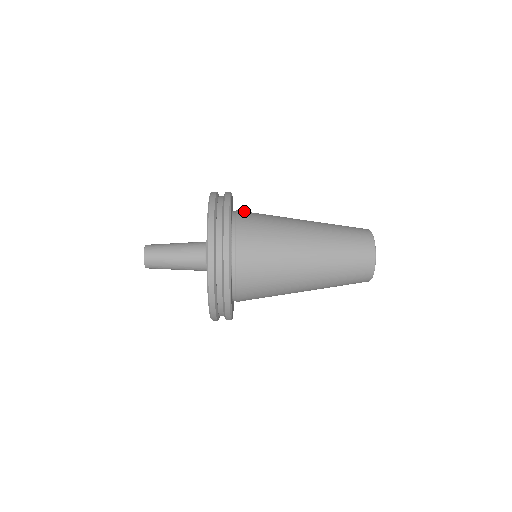
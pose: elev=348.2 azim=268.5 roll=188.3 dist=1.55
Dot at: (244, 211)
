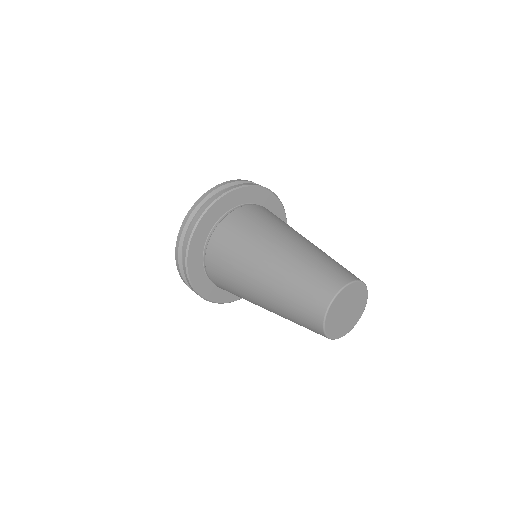
Dot at: (268, 210)
